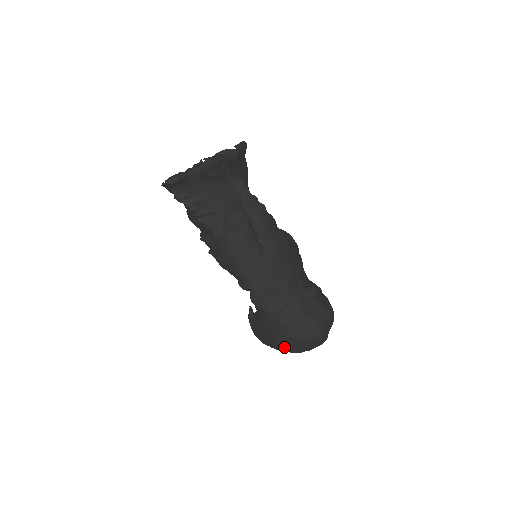
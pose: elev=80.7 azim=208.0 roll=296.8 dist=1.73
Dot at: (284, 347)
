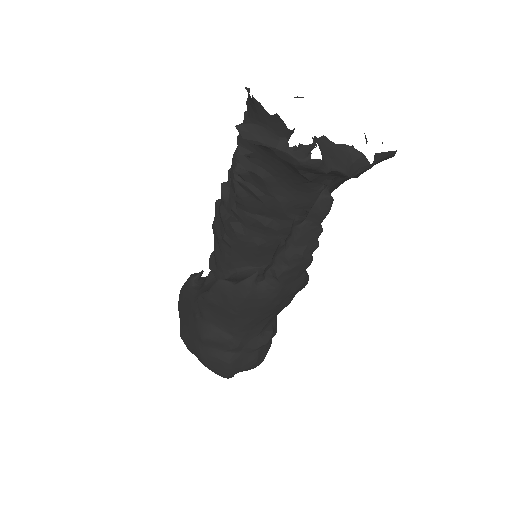
Dot at: (187, 343)
